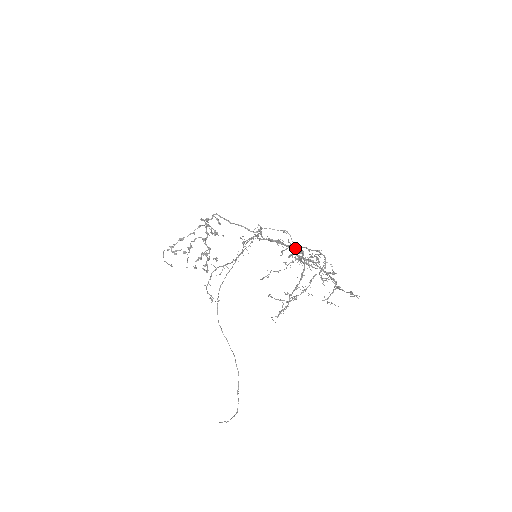
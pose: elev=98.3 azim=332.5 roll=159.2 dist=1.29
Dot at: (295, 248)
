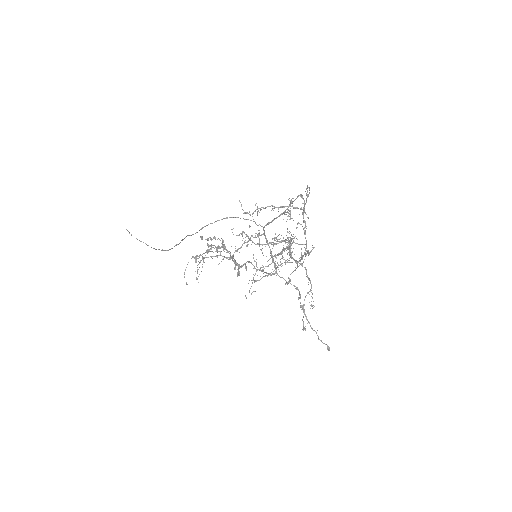
Dot at: (286, 212)
